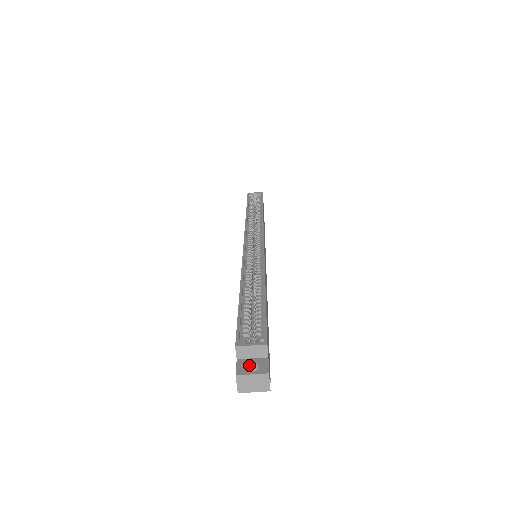
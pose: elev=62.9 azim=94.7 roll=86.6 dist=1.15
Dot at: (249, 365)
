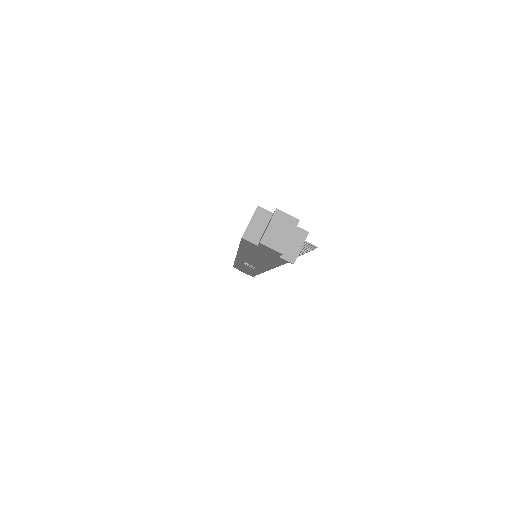
Dot at: occluded
